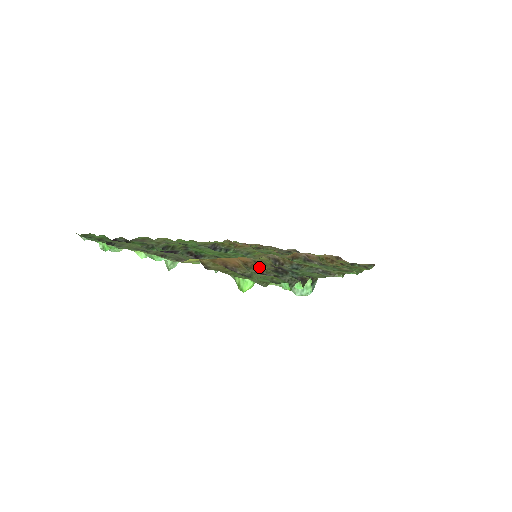
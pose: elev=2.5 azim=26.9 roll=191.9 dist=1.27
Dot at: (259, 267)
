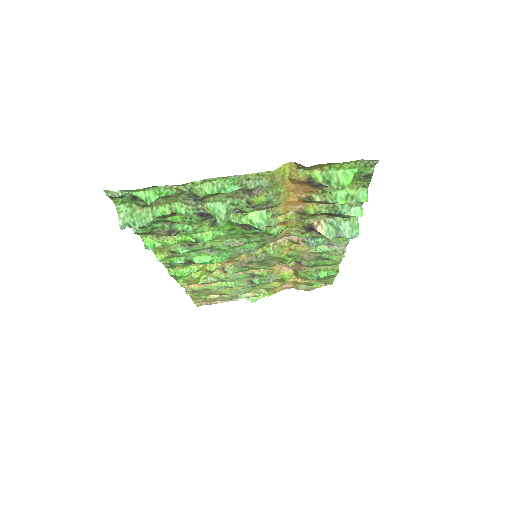
Dot at: (317, 203)
